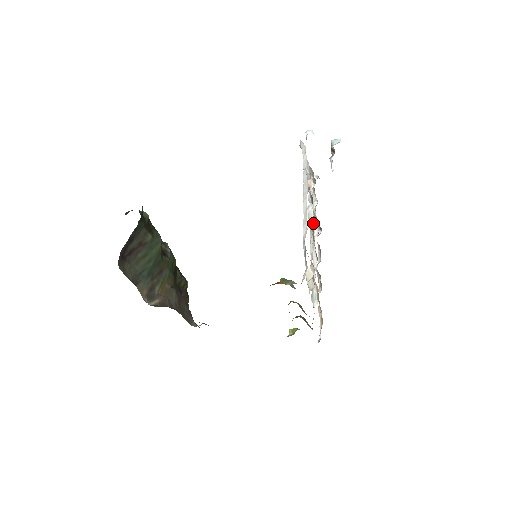
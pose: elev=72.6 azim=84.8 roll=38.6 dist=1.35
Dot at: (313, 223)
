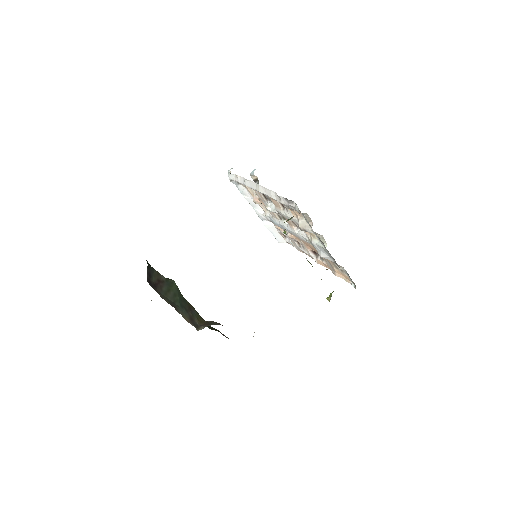
Dot at: (280, 222)
